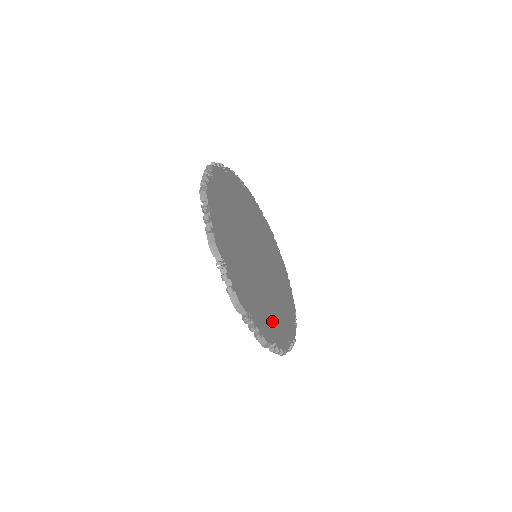
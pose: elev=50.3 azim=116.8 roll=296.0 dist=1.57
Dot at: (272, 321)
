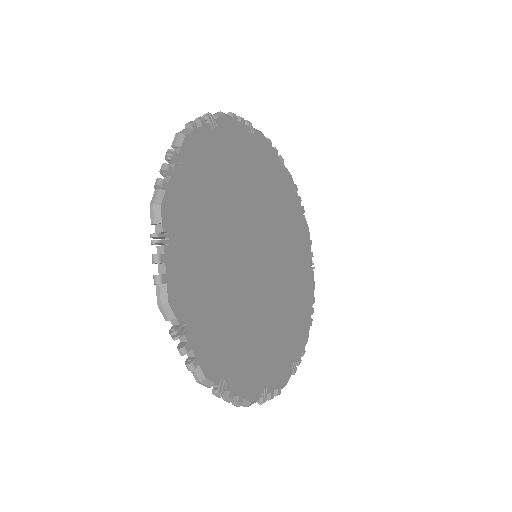
Dot at: (299, 298)
